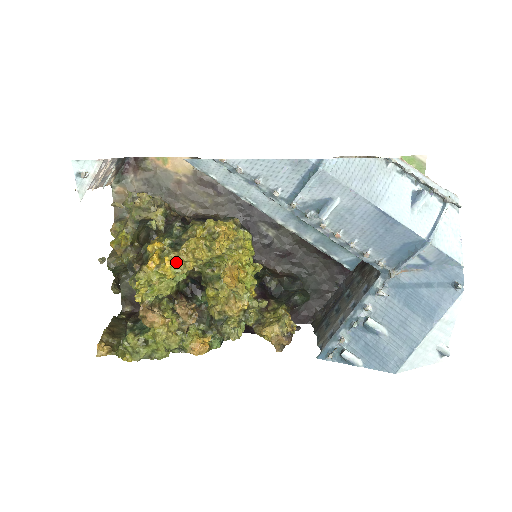
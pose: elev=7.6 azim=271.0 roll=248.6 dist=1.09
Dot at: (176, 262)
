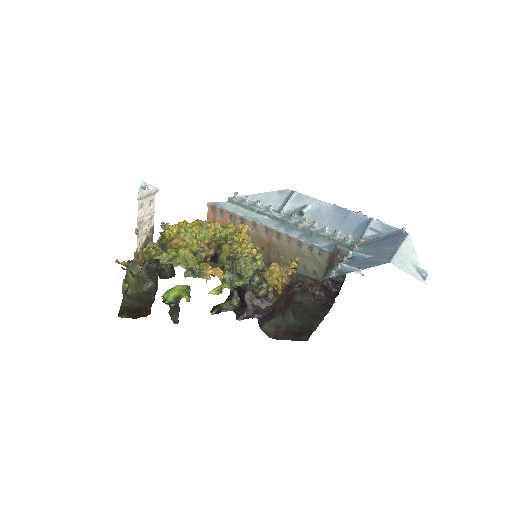
Dot at: (202, 223)
